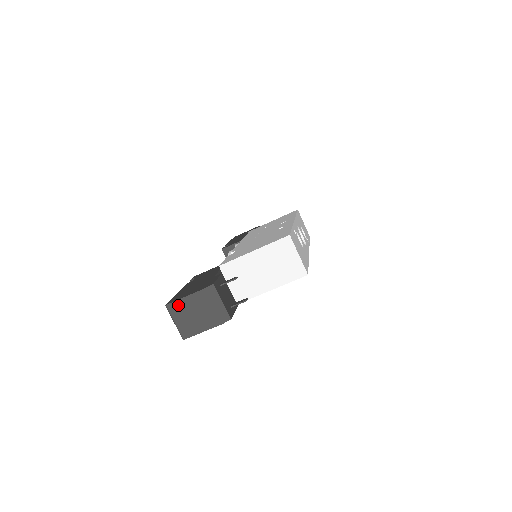
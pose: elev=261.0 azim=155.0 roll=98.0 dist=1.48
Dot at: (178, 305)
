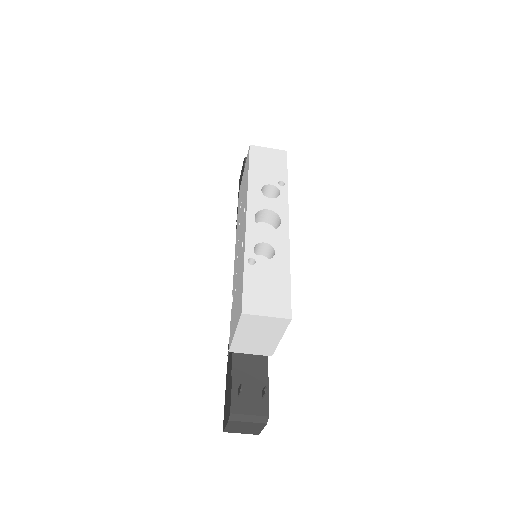
Dot at: (229, 430)
